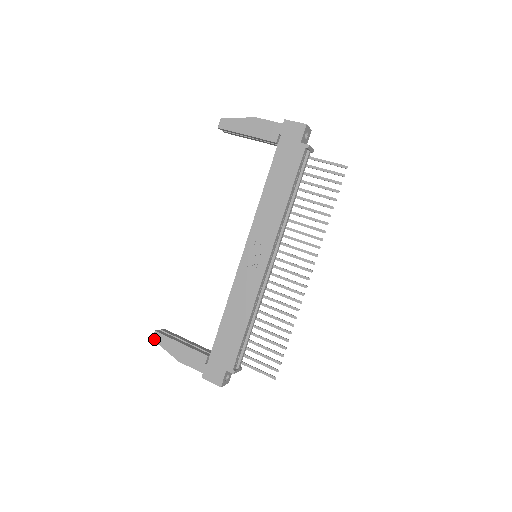
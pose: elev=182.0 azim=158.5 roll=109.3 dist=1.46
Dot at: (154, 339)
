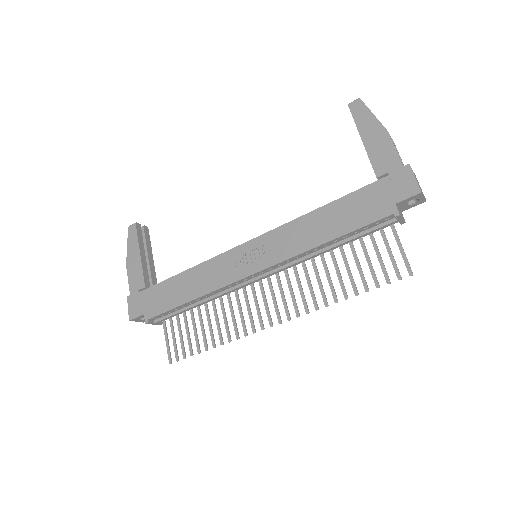
Dot at: (129, 228)
